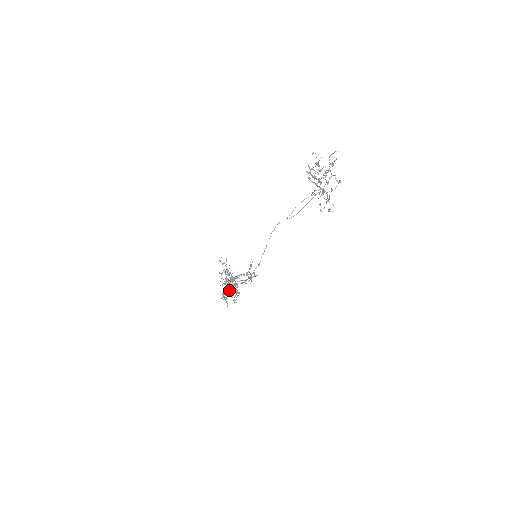
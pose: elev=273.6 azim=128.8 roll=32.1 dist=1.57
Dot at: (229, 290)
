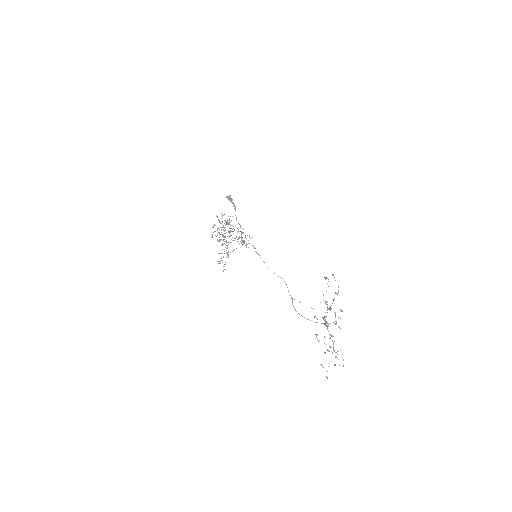
Dot at: occluded
